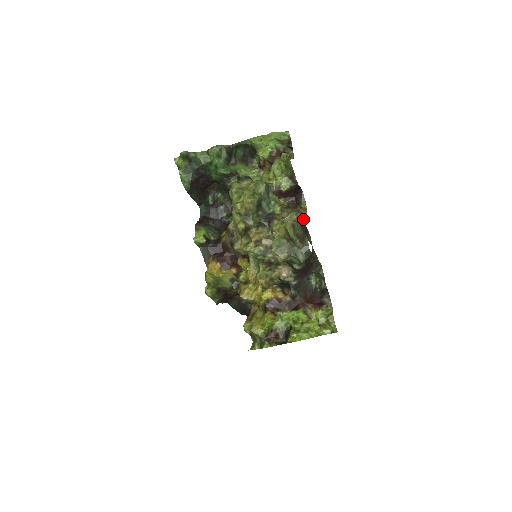
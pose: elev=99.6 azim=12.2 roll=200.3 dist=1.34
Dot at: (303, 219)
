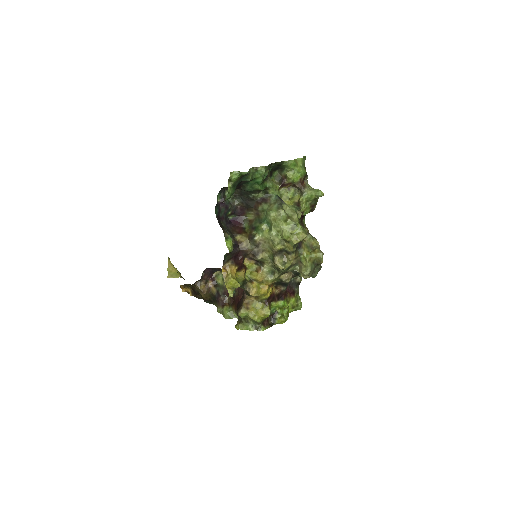
Dot at: occluded
